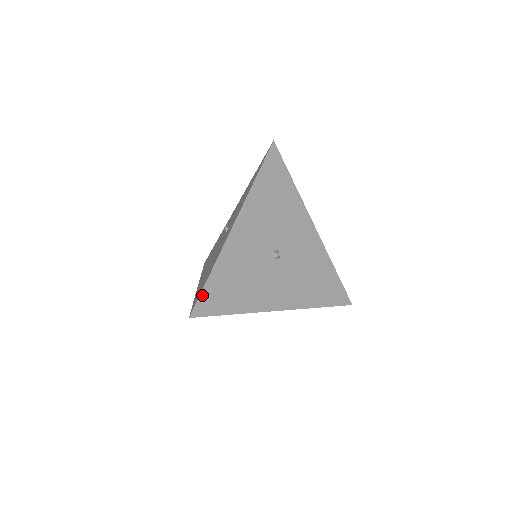
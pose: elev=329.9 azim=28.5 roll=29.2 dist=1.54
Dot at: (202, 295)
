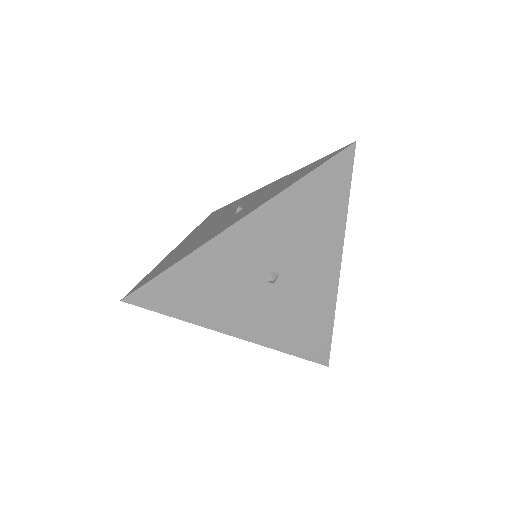
Dot at: (151, 283)
